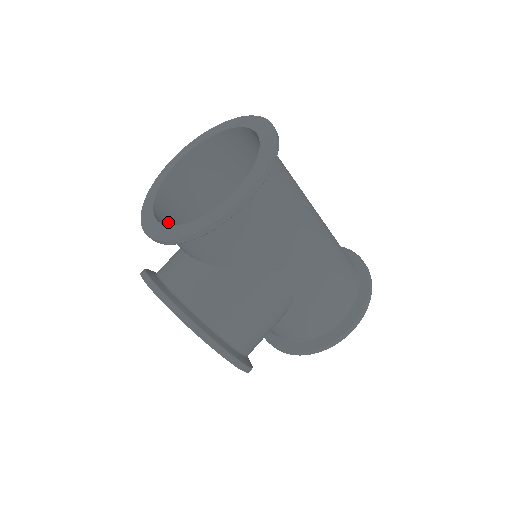
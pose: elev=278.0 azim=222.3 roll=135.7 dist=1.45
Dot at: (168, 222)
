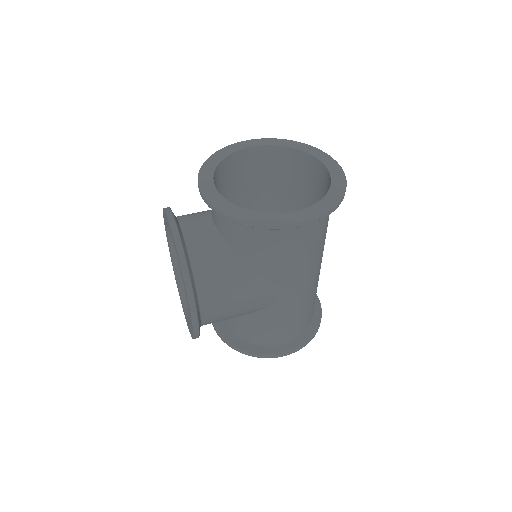
Dot at: (216, 188)
